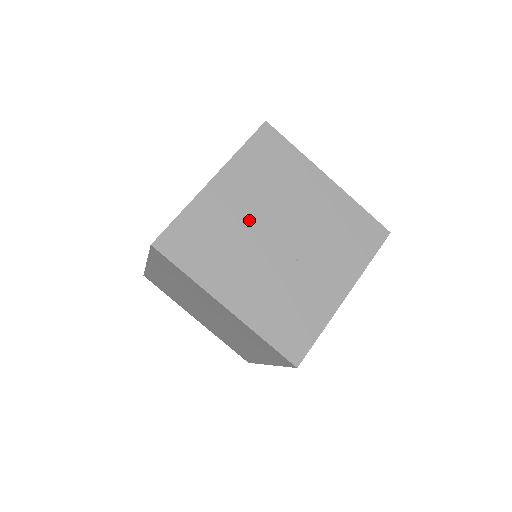
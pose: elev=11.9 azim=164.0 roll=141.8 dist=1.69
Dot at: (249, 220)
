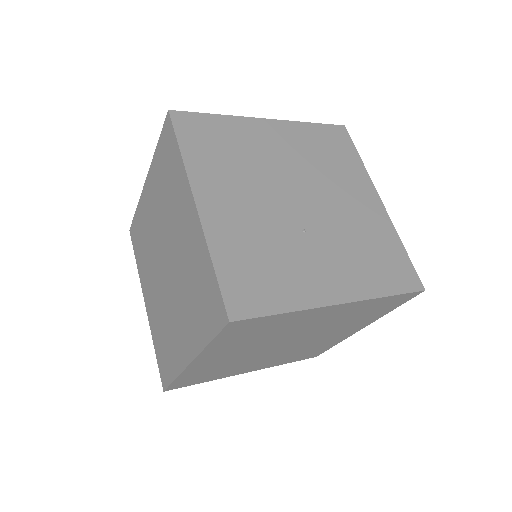
Dot at: (278, 167)
